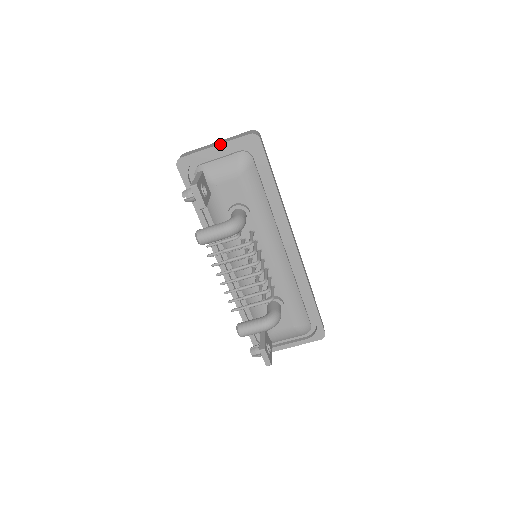
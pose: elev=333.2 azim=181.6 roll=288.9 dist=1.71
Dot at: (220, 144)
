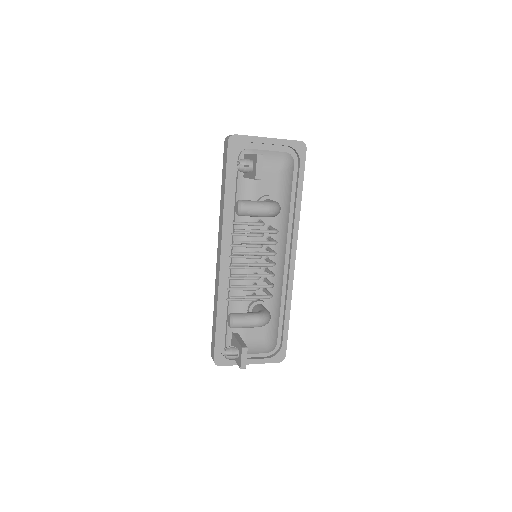
Dot at: (274, 138)
